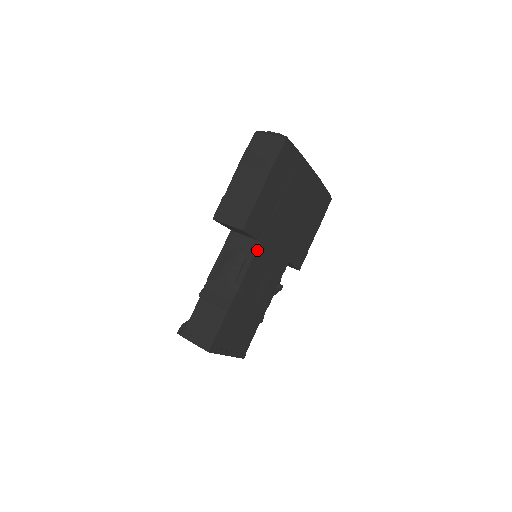
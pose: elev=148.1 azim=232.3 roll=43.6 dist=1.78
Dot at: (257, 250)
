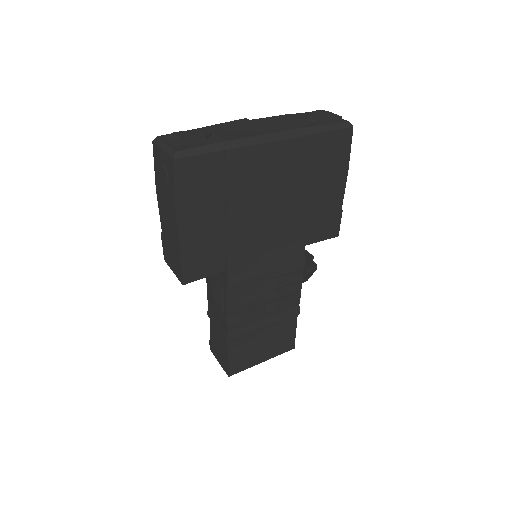
Dot at: (228, 279)
